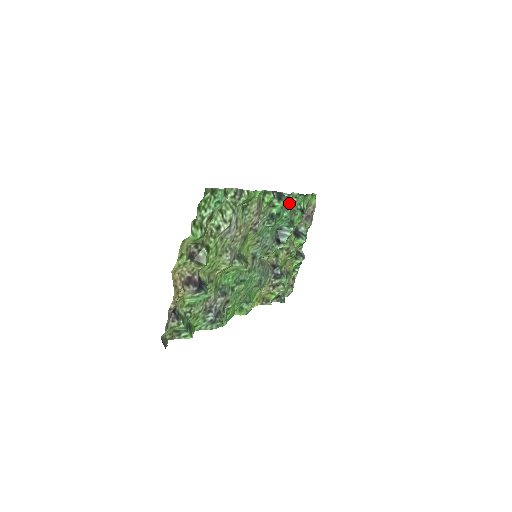
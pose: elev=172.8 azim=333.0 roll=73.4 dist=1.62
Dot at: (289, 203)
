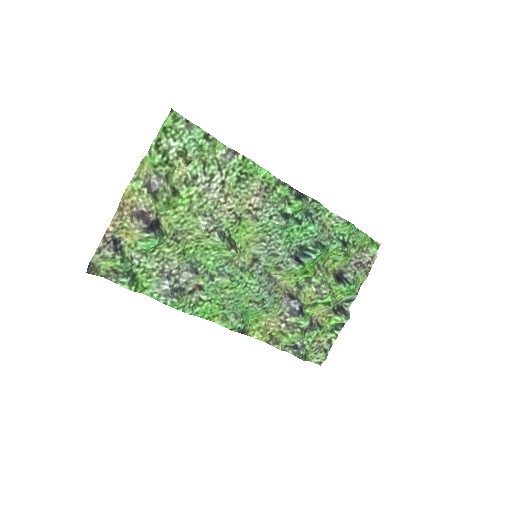
Dot at: (323, 222)
